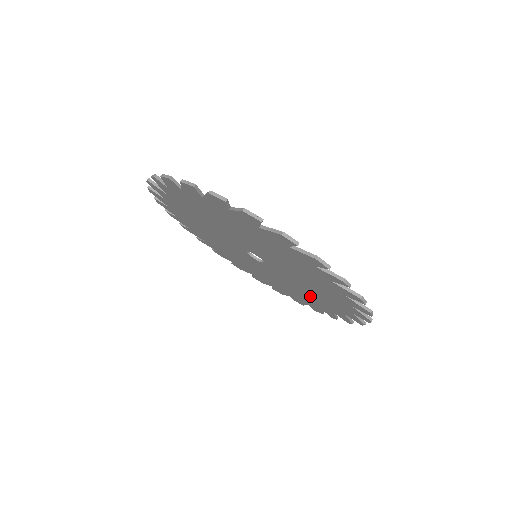
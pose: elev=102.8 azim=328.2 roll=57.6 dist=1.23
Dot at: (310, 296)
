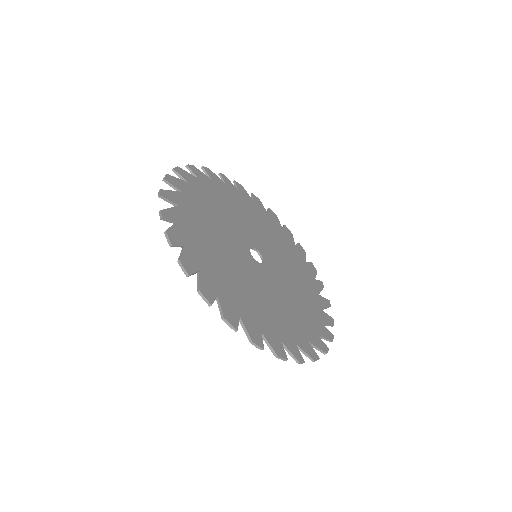
Dot at: (299, 283)
